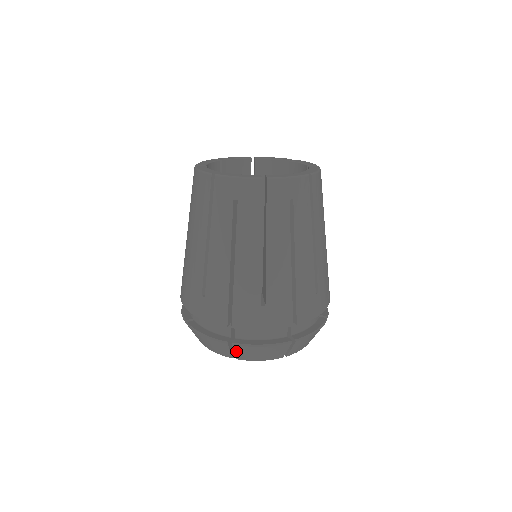
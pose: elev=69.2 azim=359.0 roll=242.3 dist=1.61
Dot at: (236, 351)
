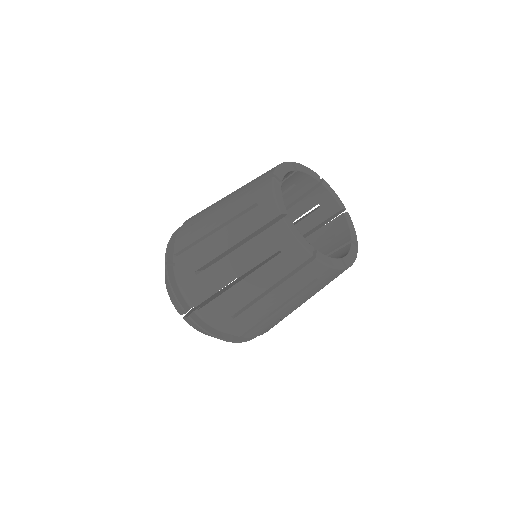
Dot at: (187, 319)
